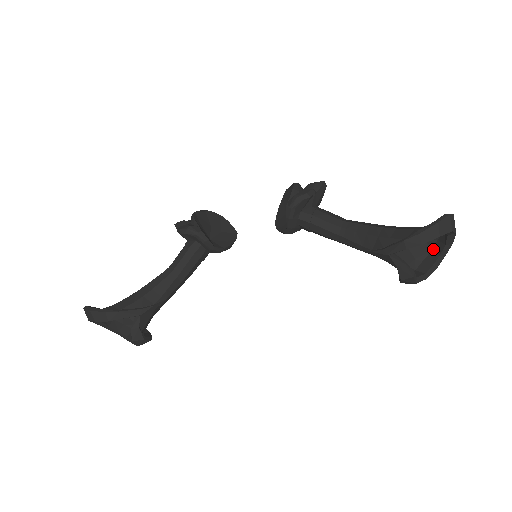
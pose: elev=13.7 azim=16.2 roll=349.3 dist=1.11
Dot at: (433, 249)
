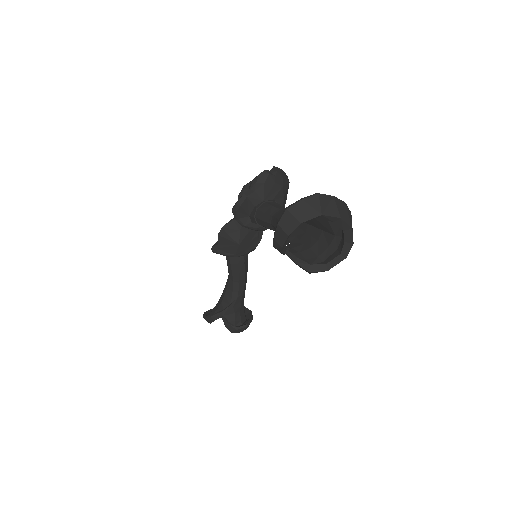
Dot at: occluded
